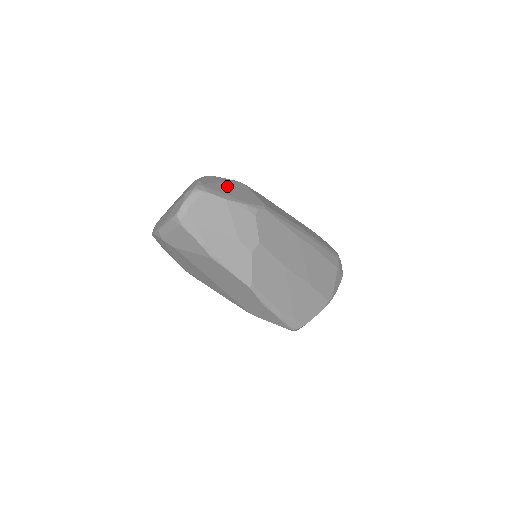
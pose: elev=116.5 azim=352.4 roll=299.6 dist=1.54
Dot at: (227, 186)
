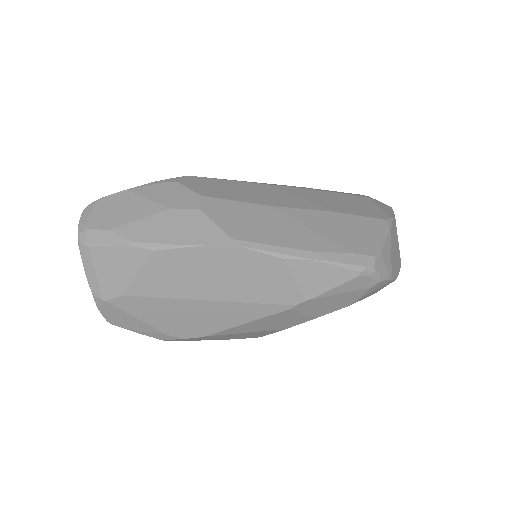
Dot at: occluded
